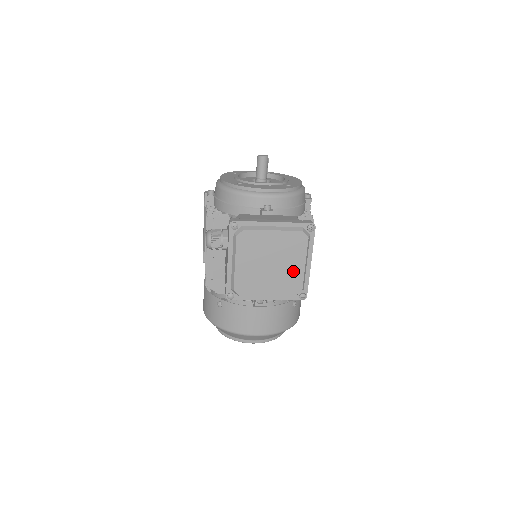
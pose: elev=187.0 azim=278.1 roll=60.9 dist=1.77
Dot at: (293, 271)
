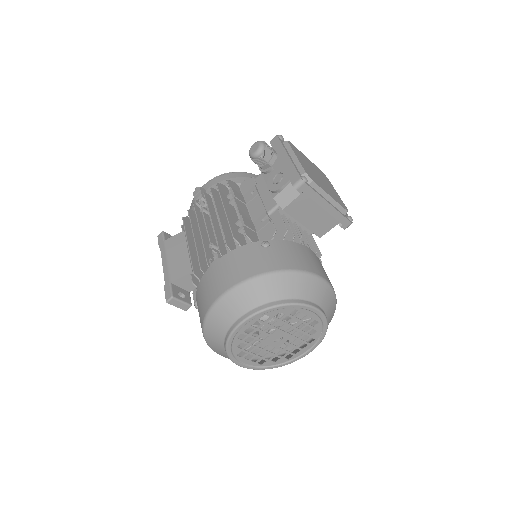
Dot at: (334, 192)
